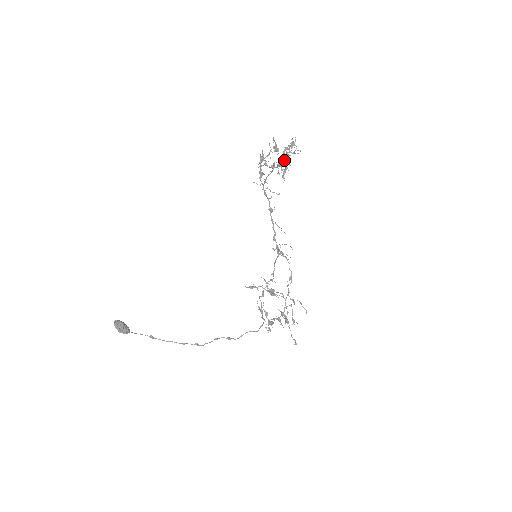
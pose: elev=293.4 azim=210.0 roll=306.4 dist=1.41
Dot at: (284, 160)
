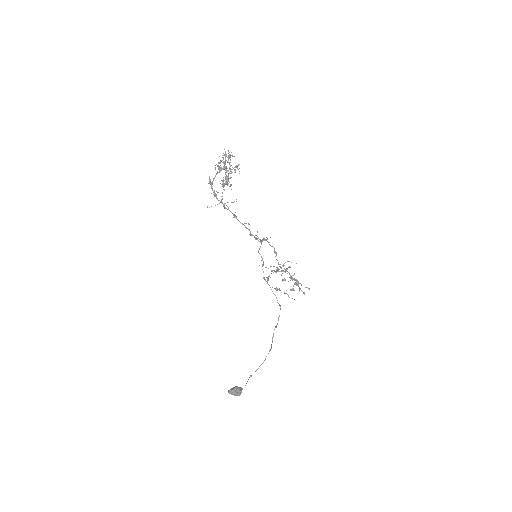
Dot at: (239, 171)
